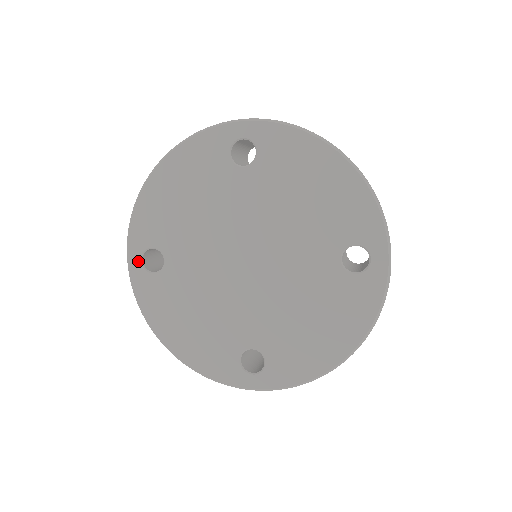
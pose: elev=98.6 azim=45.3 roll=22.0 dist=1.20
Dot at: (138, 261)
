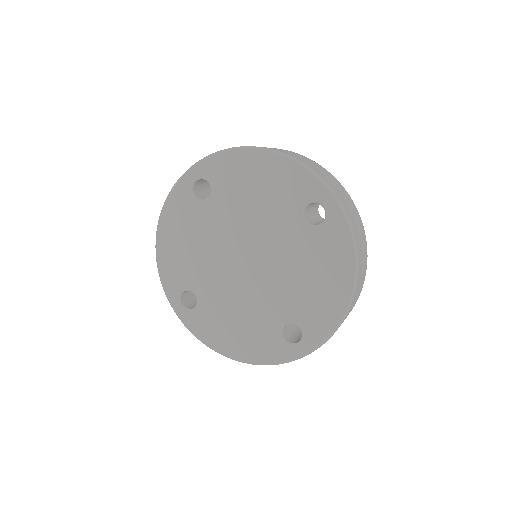
Dot at: (180, 306)
